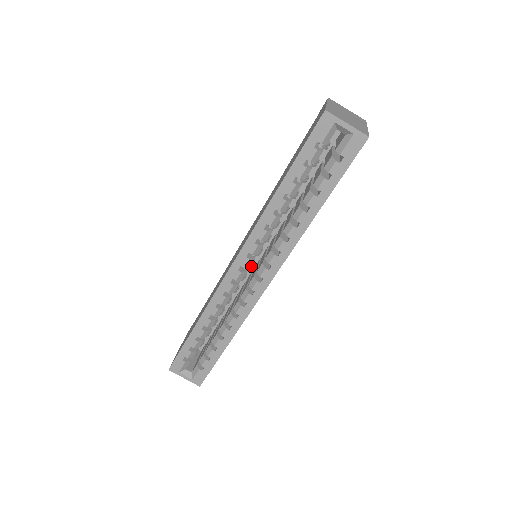
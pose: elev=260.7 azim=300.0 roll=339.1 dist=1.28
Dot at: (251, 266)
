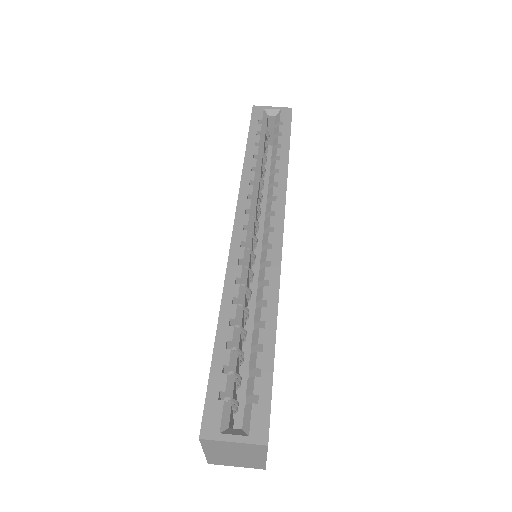
Dot at: (255, 241)
